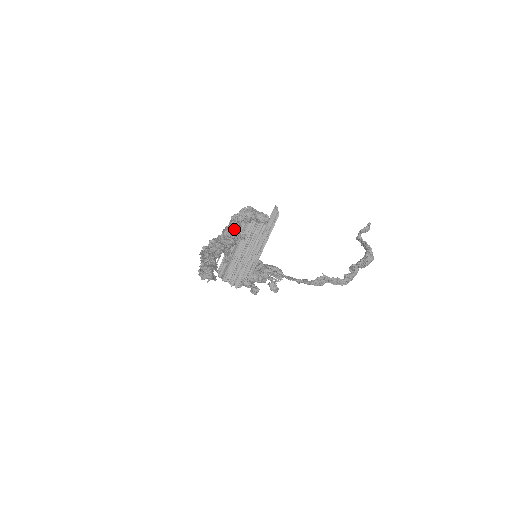
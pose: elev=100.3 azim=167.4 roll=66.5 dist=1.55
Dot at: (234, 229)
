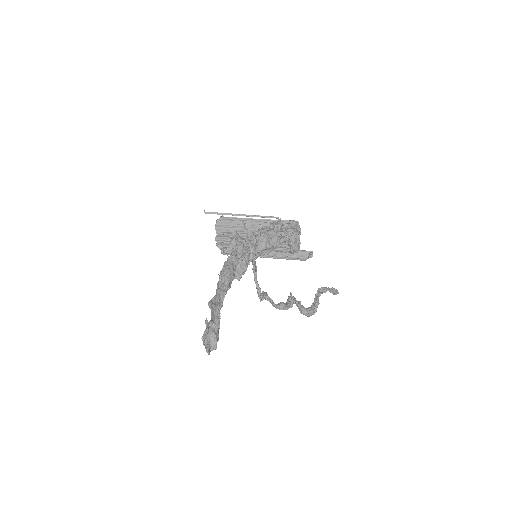
Dot at: (269, 248)
